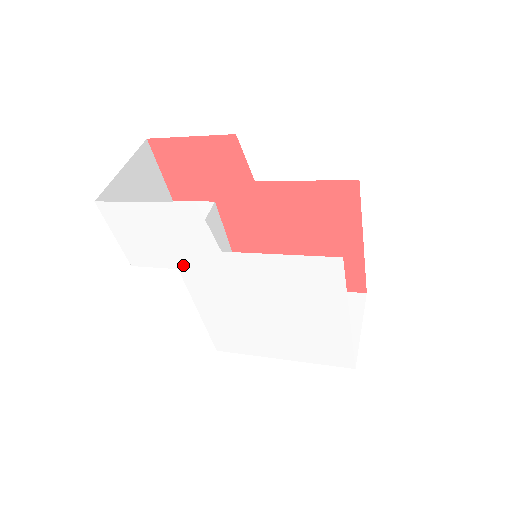
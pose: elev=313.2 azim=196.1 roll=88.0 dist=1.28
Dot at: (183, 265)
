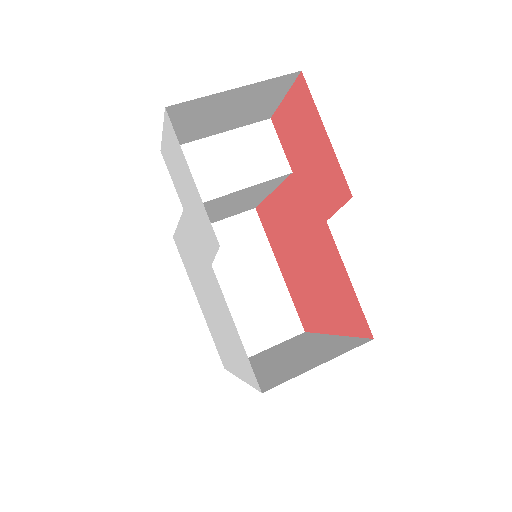
Dot at: (188, 216)
